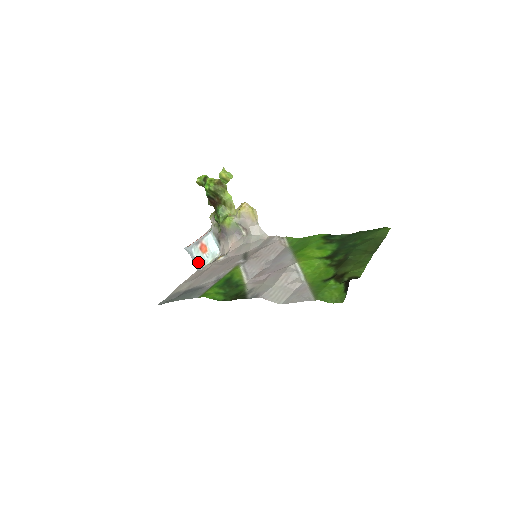
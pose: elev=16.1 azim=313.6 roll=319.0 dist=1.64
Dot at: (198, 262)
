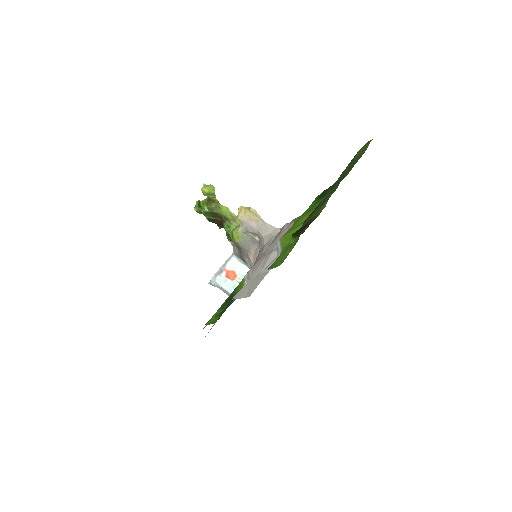
Dot at: (229, 292)
